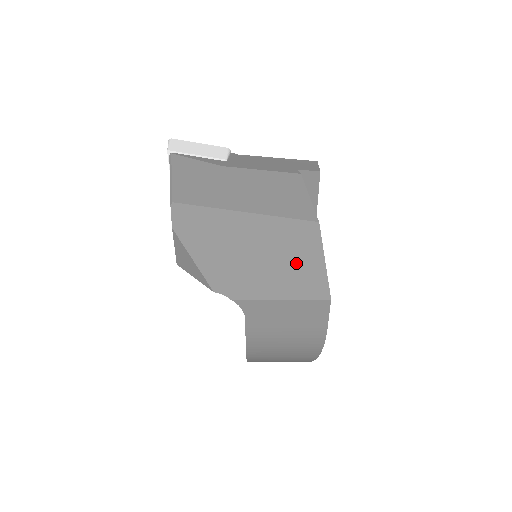
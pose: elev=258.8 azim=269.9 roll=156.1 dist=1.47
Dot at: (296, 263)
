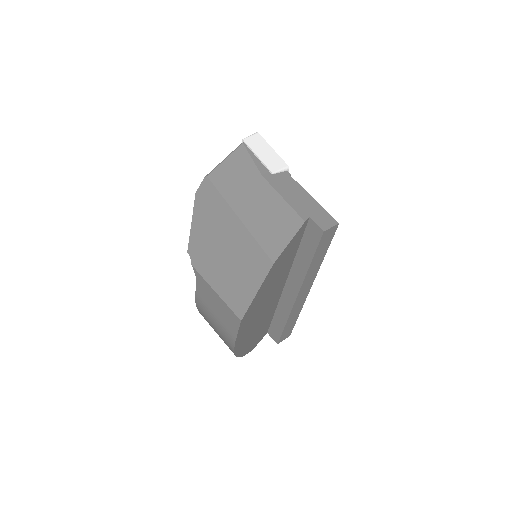
Dot at: (240, 277)
